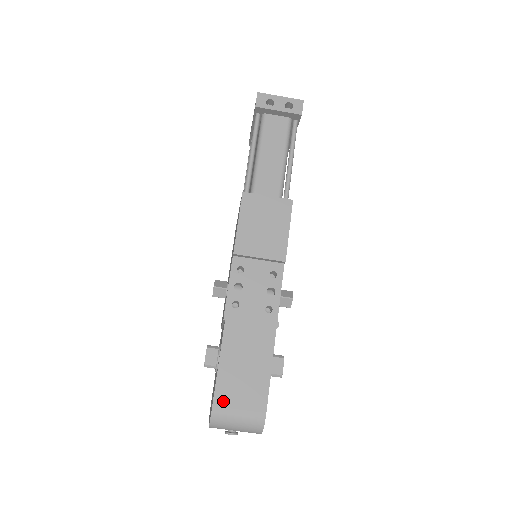
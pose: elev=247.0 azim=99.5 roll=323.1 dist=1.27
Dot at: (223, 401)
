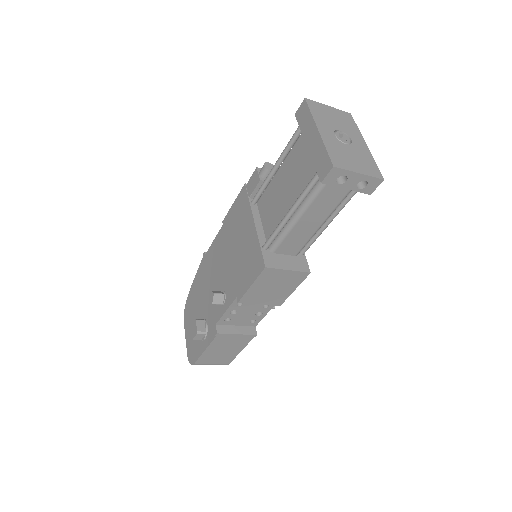
Dot at: (202, 362)
